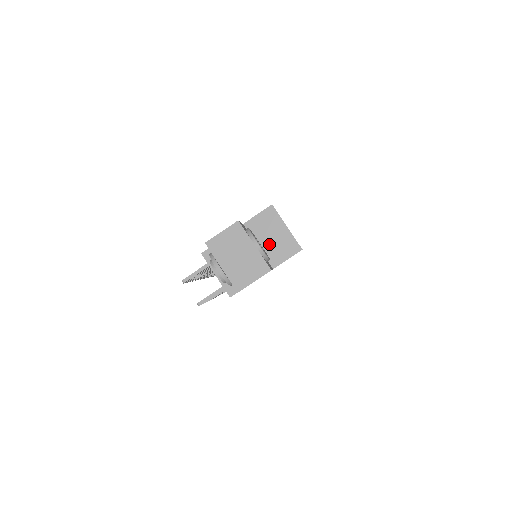
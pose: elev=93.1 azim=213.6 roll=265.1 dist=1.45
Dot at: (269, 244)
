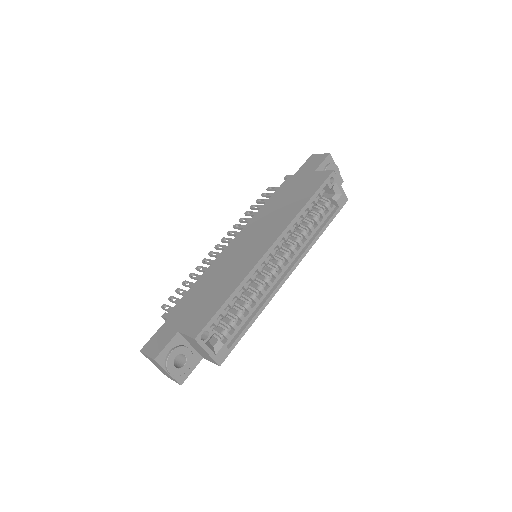
Dot at: (198, 350)
